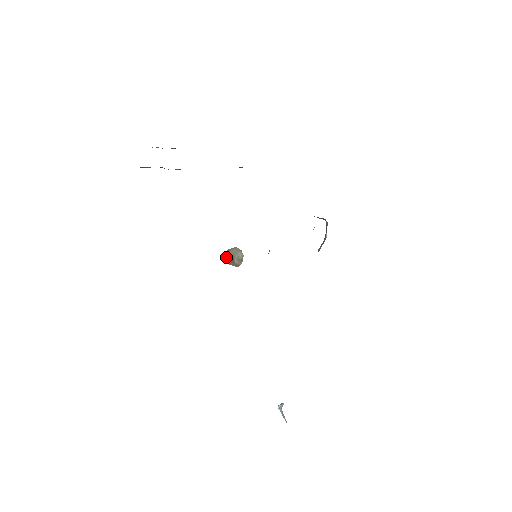
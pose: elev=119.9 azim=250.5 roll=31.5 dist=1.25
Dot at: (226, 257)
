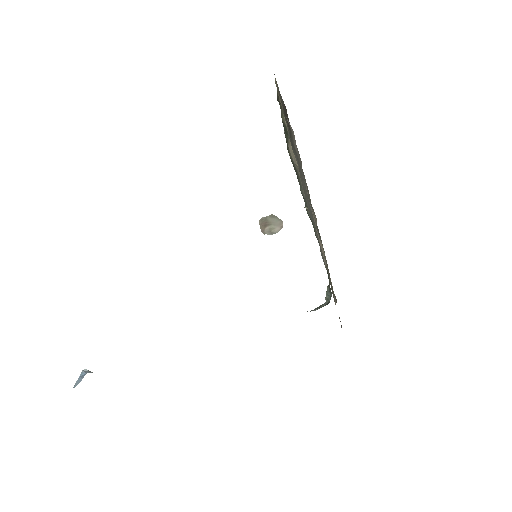
Dot at: (266, 217)
